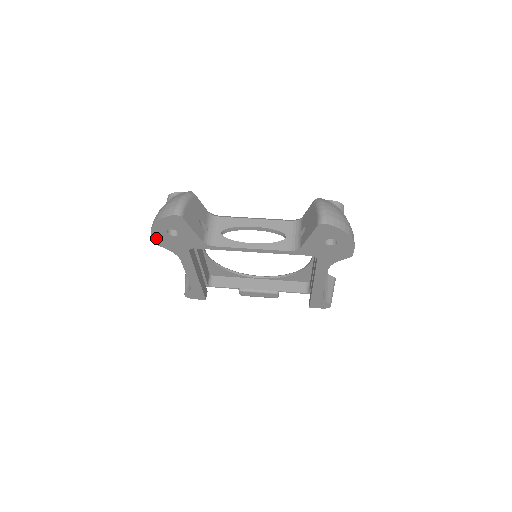
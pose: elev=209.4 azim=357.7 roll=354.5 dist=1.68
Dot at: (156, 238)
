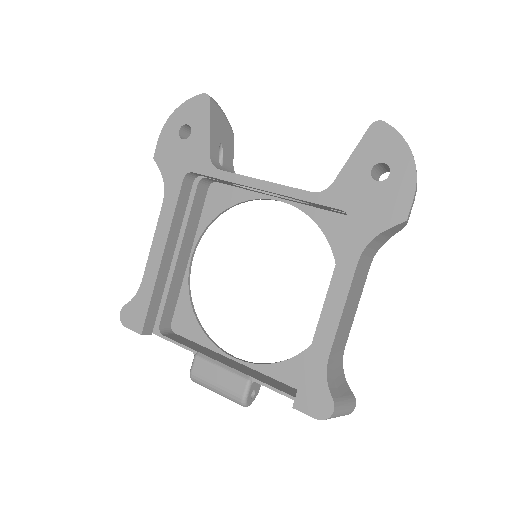
Dot at: (161, 144)
